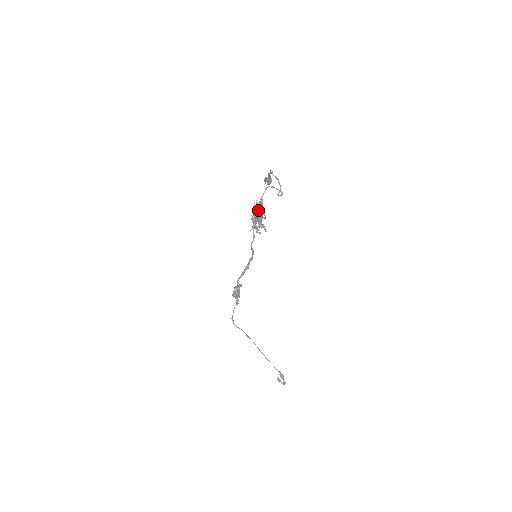
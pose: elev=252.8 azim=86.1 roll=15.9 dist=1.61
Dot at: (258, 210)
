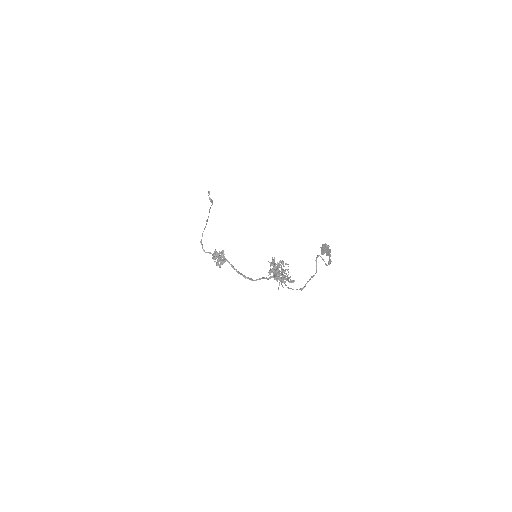
Dot at: occluded
